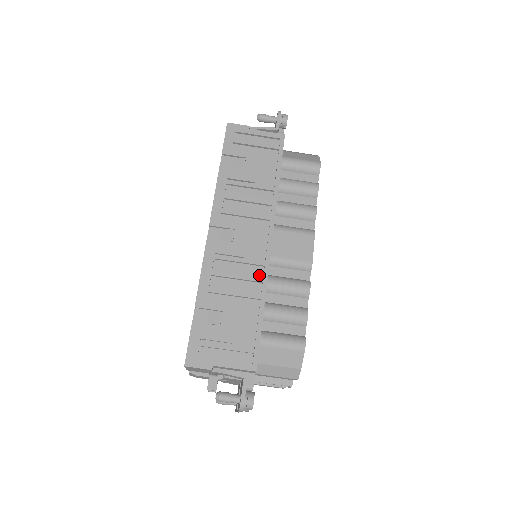
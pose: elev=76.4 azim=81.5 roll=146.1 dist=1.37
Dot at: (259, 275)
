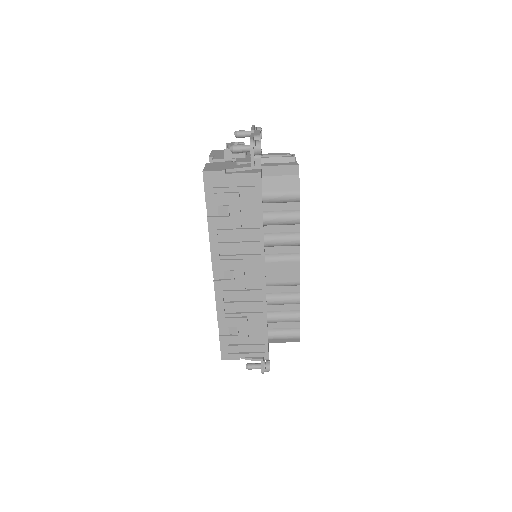
Dot at: (260, 299)
